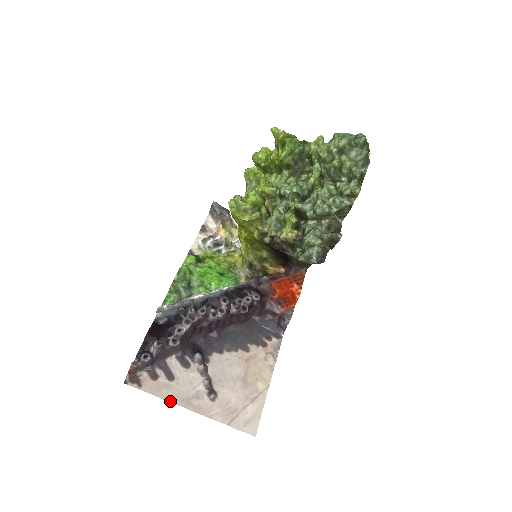
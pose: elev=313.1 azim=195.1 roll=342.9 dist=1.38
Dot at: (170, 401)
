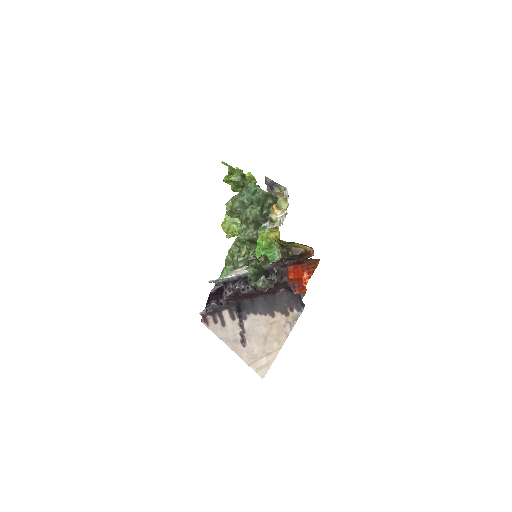
Dot at: (221, 339)
